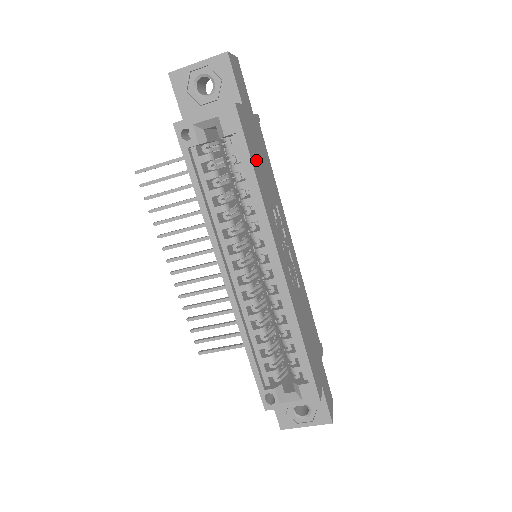
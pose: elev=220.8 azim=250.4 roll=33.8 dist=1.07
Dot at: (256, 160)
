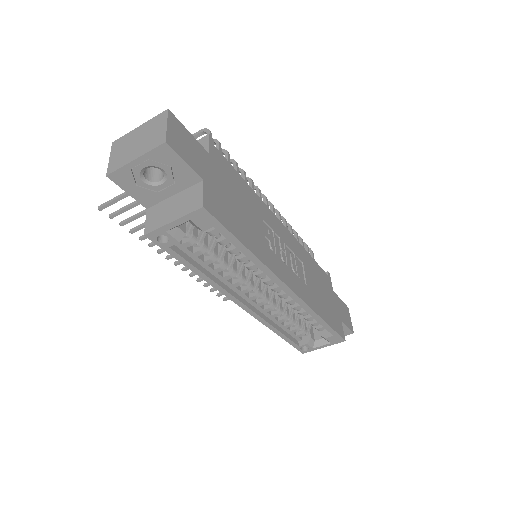
Dot at: (238, 222)
